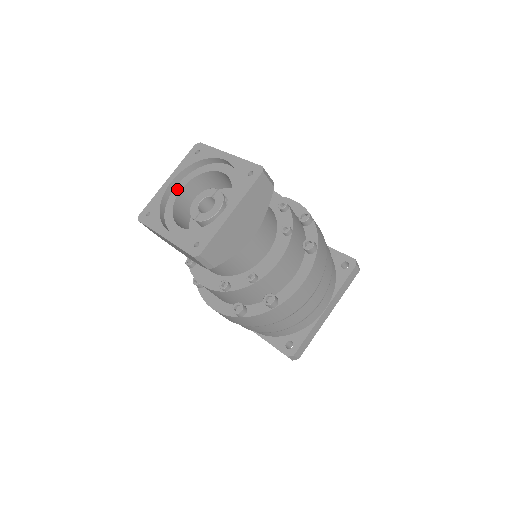
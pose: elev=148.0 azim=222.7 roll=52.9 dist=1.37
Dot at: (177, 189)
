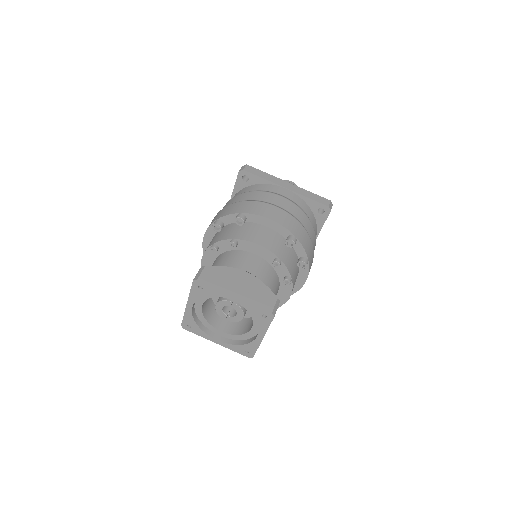
Dot at: (198, 305)
